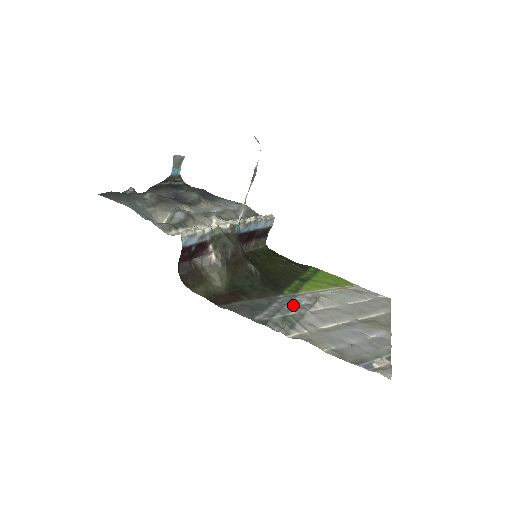
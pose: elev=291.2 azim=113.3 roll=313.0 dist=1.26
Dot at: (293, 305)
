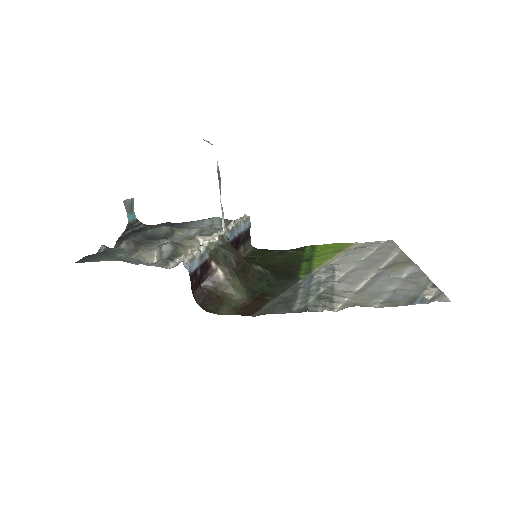
Dot at: (317, 283)
